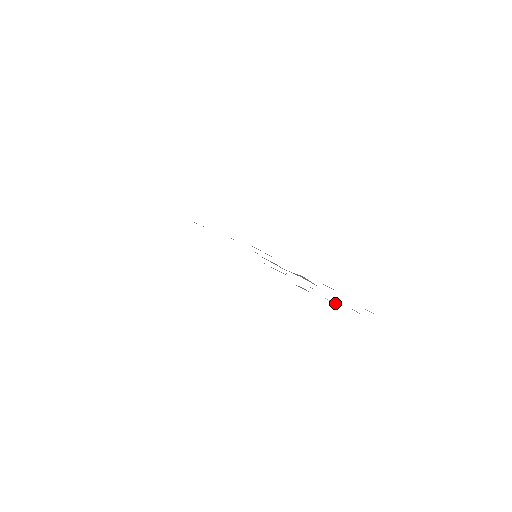
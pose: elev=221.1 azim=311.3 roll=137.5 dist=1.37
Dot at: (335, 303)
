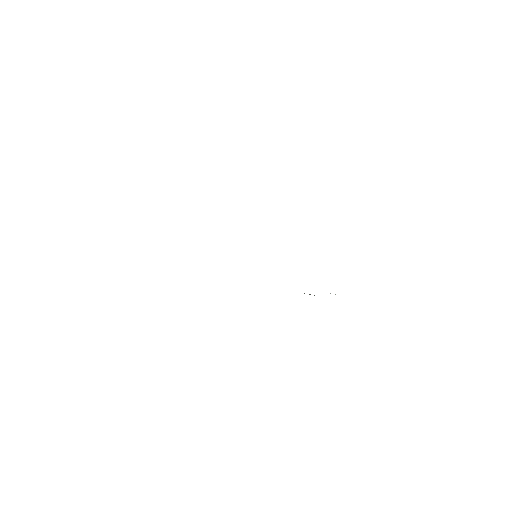
Dot at: occluded
